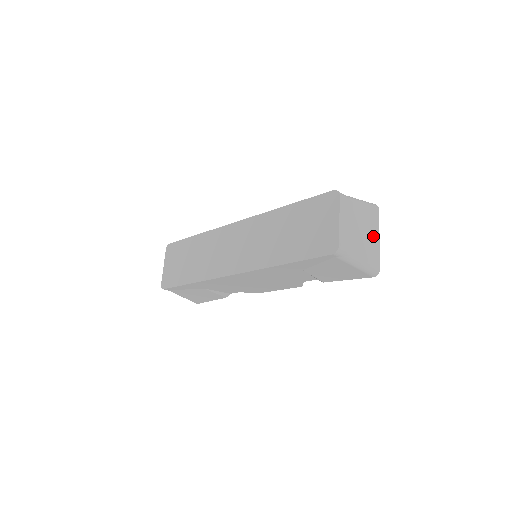
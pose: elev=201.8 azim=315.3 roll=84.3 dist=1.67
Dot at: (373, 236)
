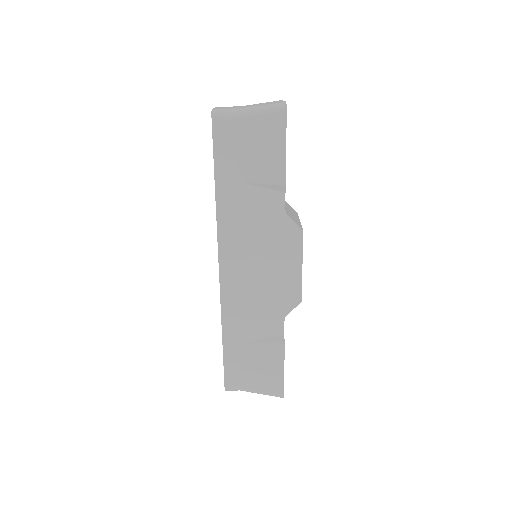
Dot at: occluded
